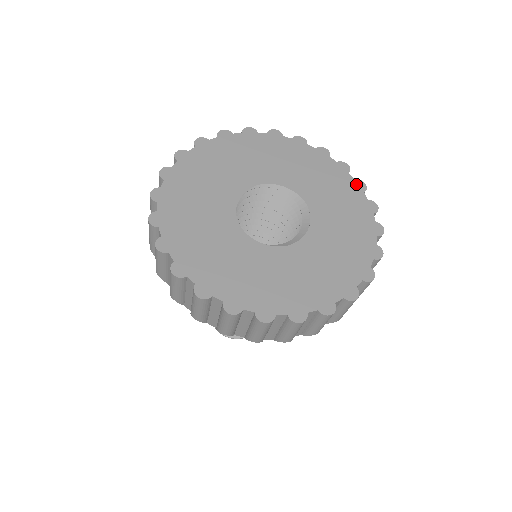
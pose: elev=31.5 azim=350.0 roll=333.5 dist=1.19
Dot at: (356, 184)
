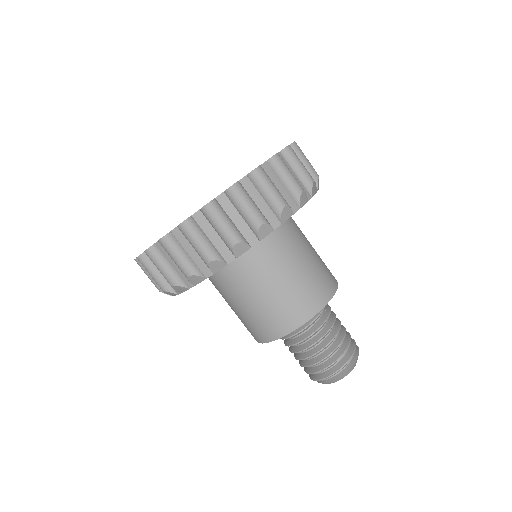
Dot at: occluded
